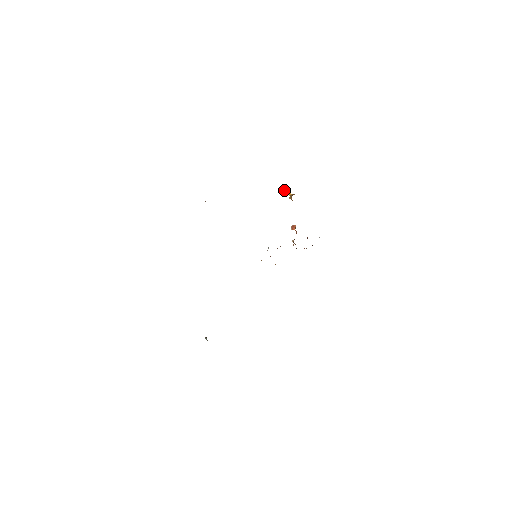
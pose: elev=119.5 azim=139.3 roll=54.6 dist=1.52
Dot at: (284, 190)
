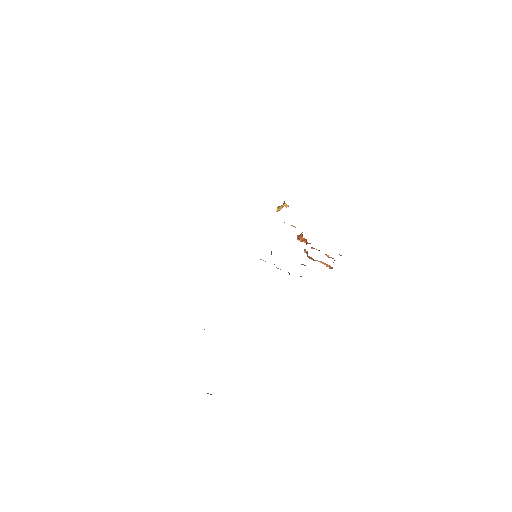
Dot at: (276, 210)
